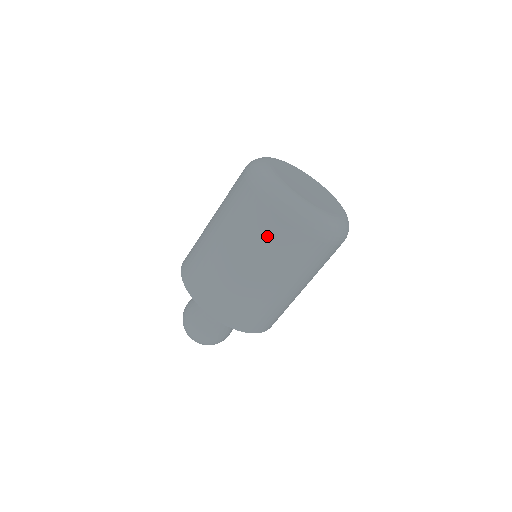
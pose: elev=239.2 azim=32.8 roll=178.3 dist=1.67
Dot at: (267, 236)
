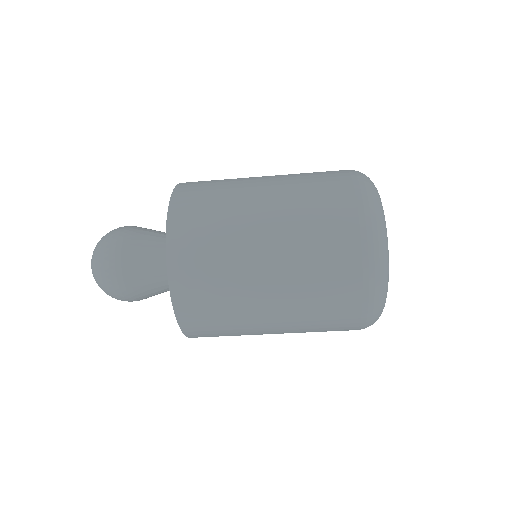
Dot at: (328, 330)
